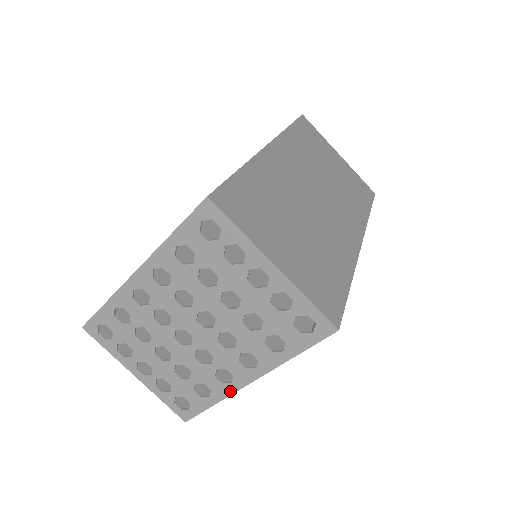
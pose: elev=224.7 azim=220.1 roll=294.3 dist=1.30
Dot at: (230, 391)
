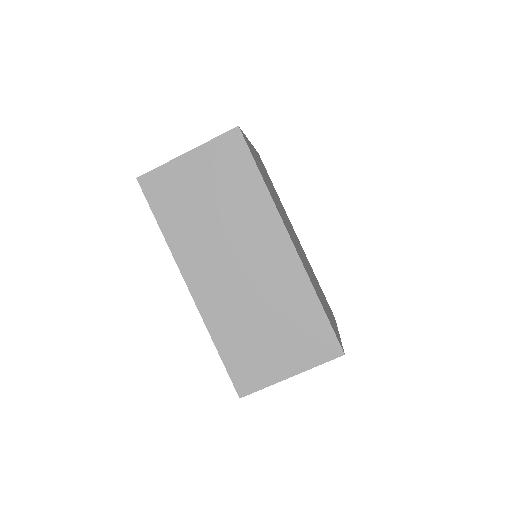
Dot at: occluded
